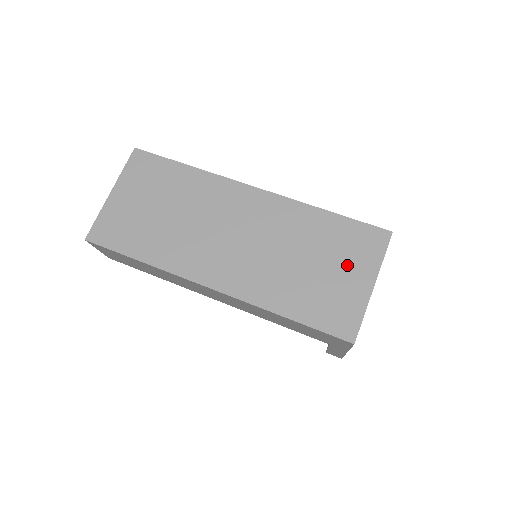
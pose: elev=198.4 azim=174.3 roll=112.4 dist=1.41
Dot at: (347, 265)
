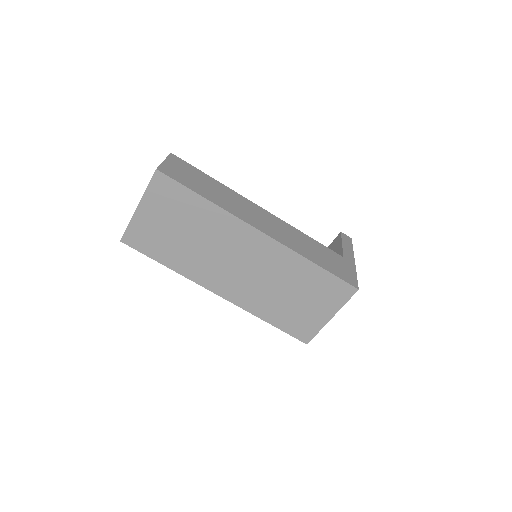
Dot at: (318, 303)
